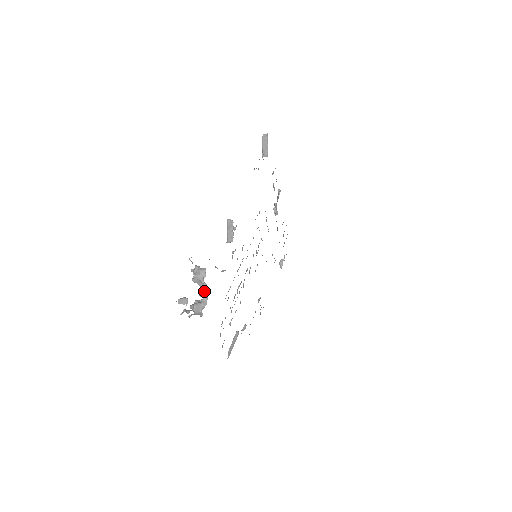
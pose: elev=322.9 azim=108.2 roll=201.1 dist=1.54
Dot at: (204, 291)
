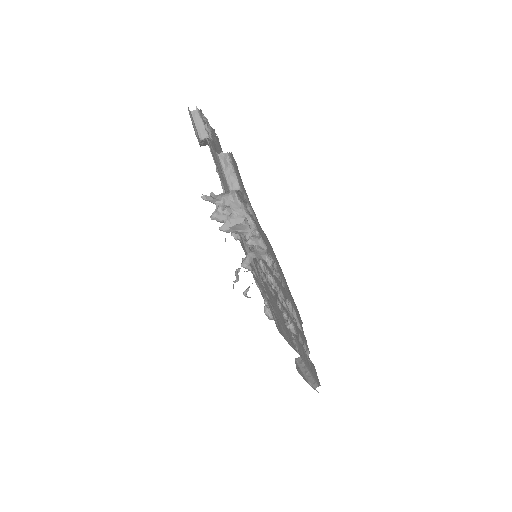
Dot at: (248, 239)
